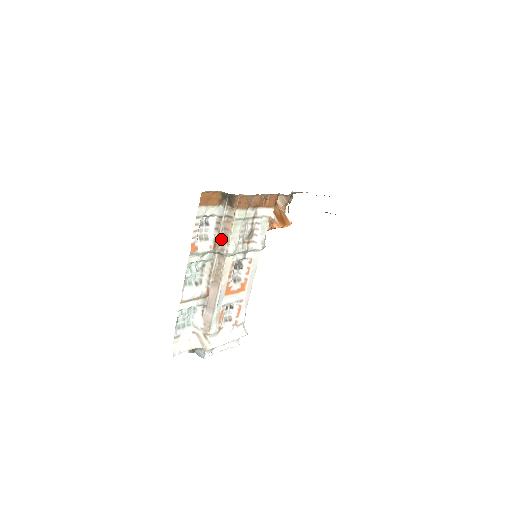
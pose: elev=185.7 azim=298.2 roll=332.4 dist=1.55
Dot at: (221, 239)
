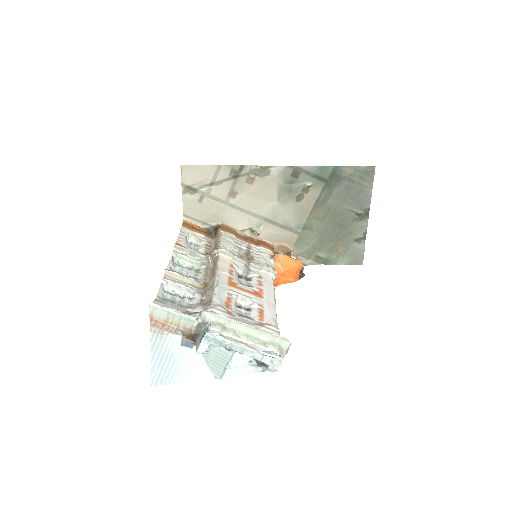
Dot at: occluded
